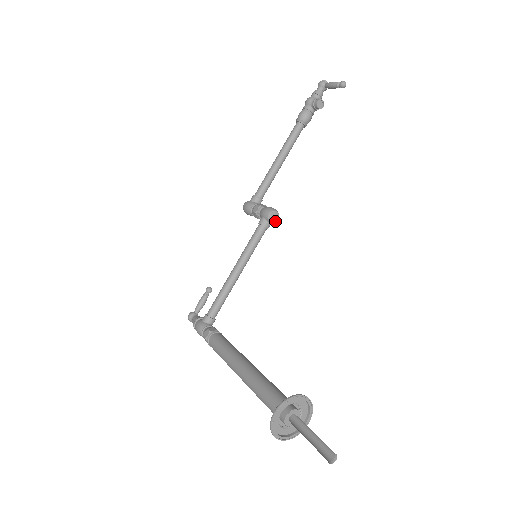
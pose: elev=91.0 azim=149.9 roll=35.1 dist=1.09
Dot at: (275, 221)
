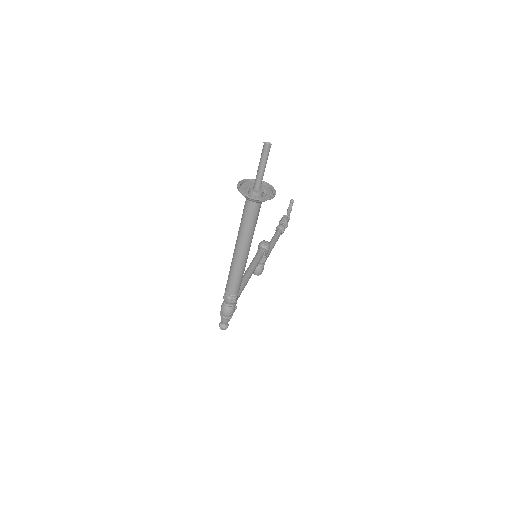
Dot at: (267, 245)
